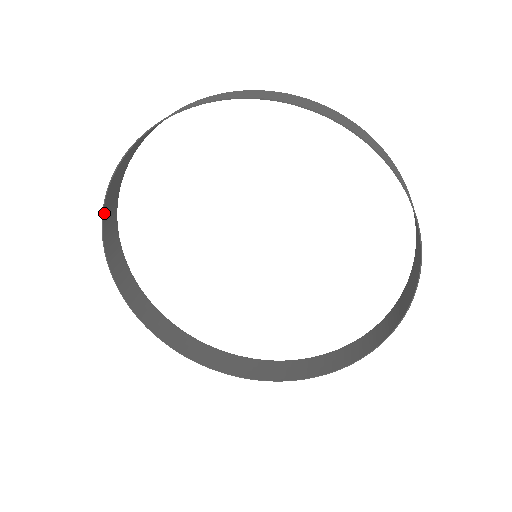
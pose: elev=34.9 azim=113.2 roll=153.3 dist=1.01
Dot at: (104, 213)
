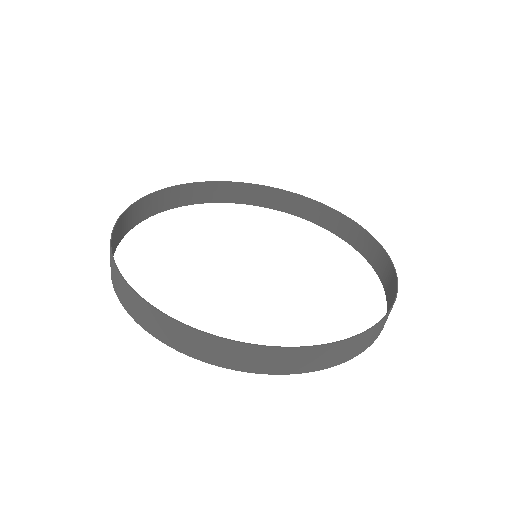
Dot at: (162, 191)
